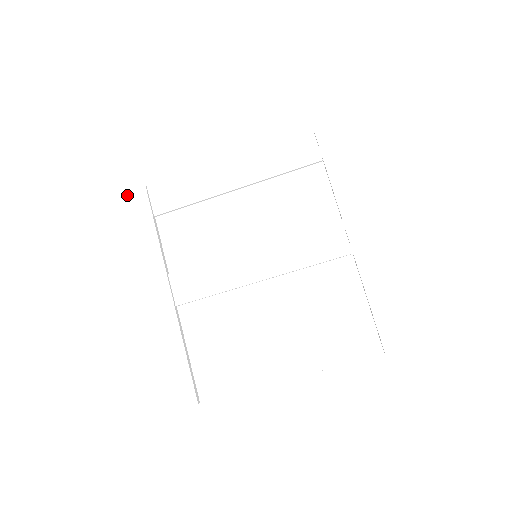
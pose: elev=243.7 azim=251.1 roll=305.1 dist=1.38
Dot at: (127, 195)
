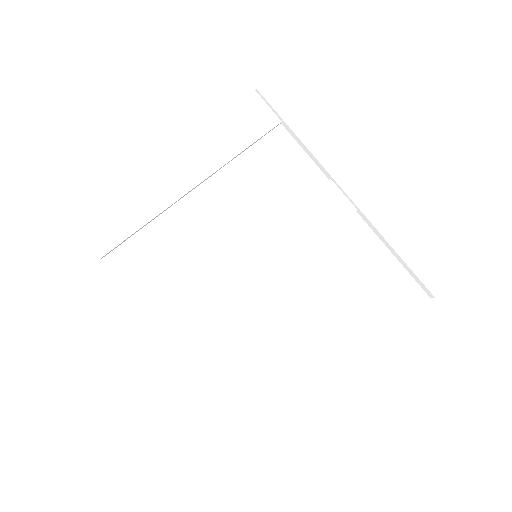
Dot at: (43, 244)
